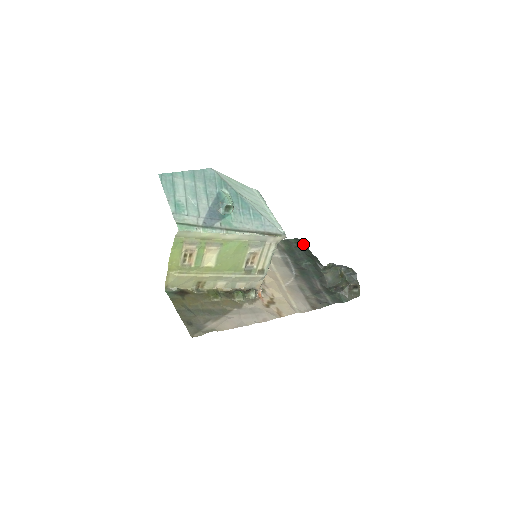
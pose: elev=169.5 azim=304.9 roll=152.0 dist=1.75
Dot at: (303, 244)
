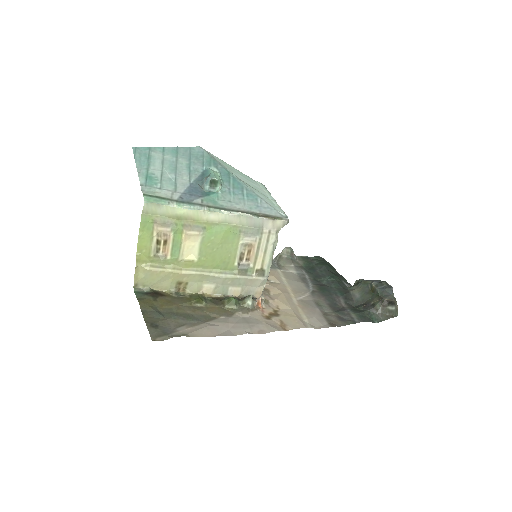
Dot at: (327, 262)
